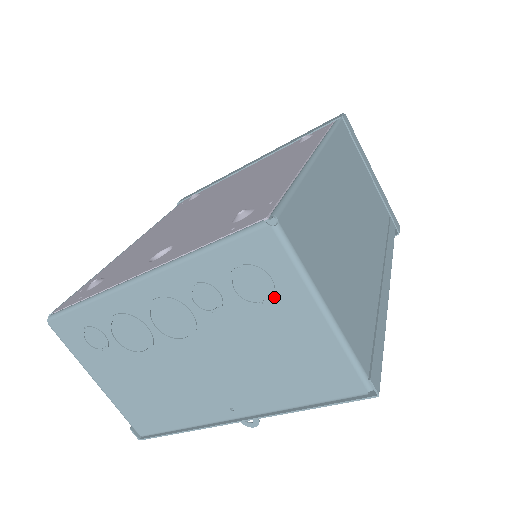
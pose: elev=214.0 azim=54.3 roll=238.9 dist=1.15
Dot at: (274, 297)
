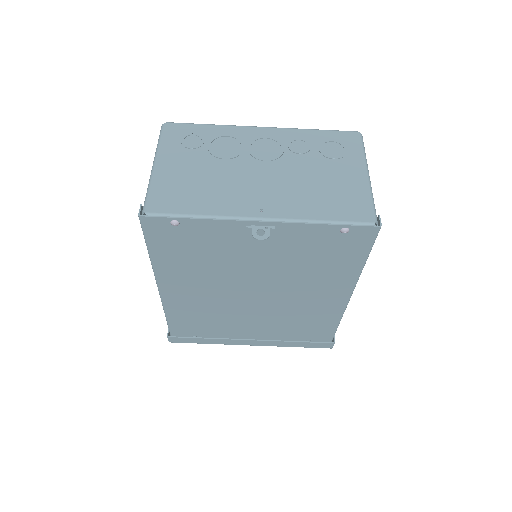
Dot at: (343, 158)
